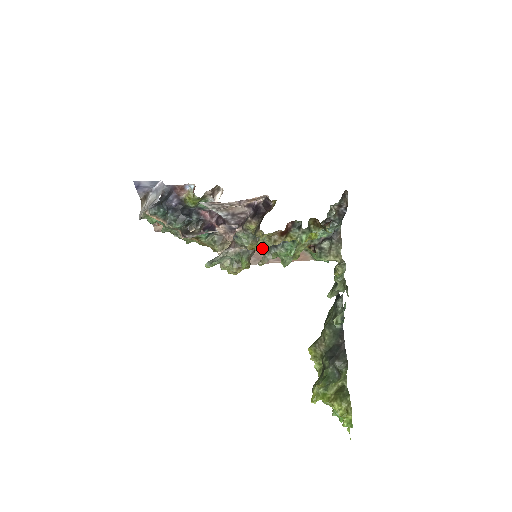
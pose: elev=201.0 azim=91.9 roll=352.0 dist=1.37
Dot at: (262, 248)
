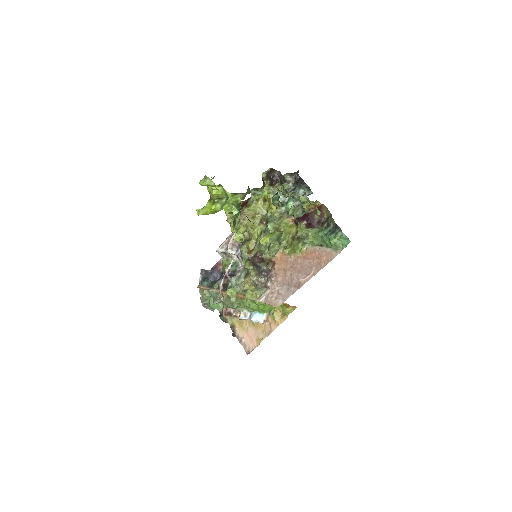
Dot at: (231, 224)
